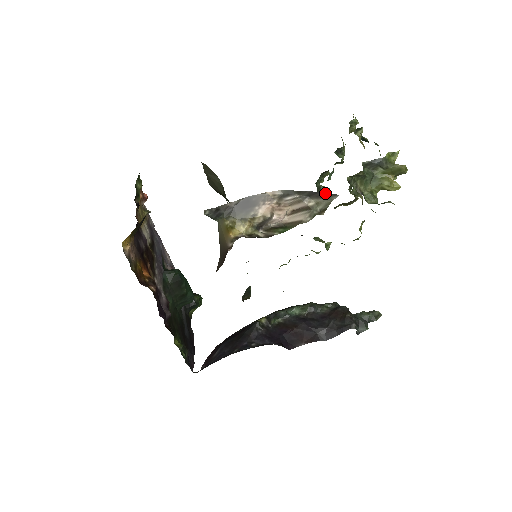
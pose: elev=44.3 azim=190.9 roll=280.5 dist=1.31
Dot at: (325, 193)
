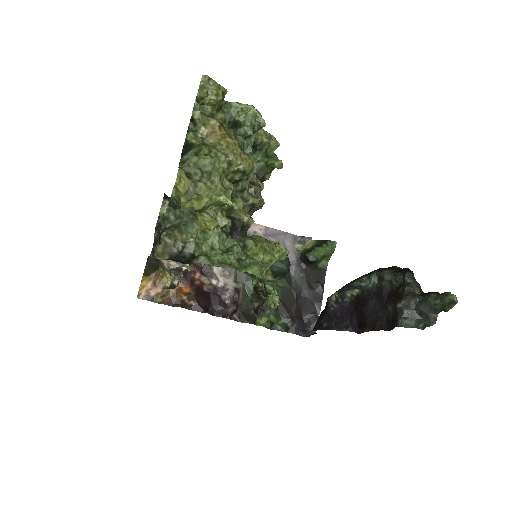
Dot at: occluded
